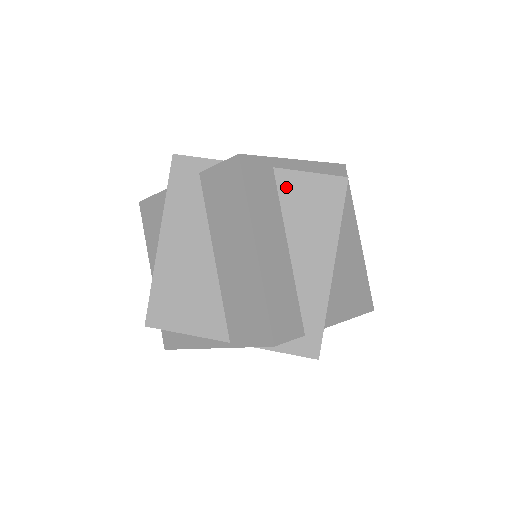
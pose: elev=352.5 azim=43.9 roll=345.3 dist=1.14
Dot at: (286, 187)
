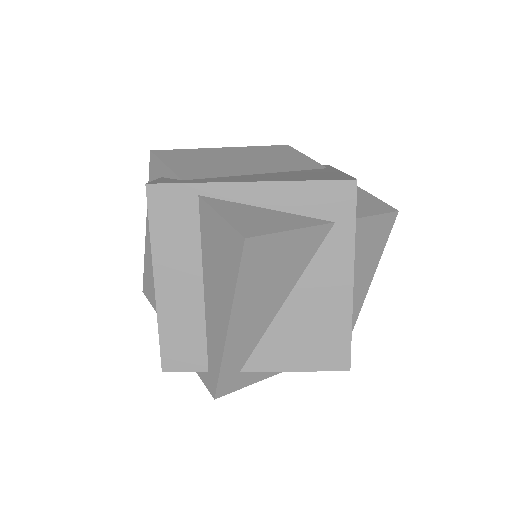
Dot at: (205, 222)
